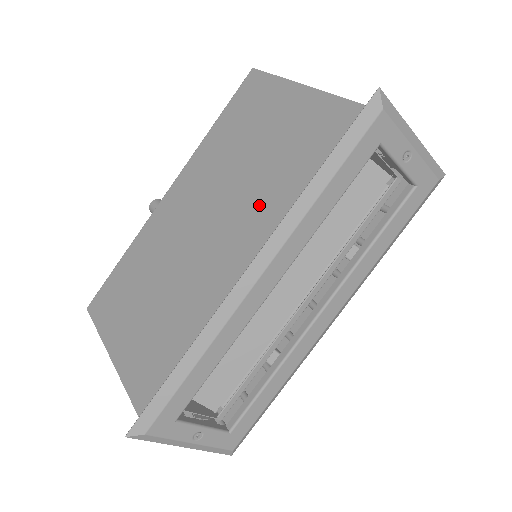
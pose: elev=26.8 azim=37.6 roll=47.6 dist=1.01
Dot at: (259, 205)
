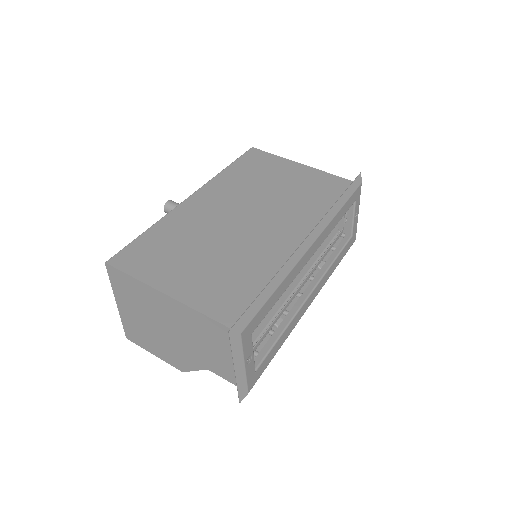
Dot at: (293, 211)
